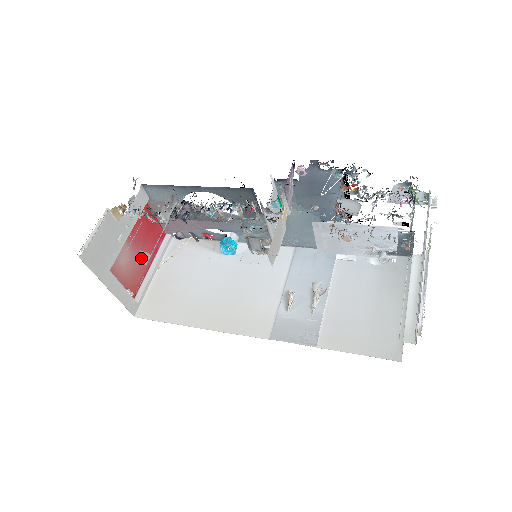
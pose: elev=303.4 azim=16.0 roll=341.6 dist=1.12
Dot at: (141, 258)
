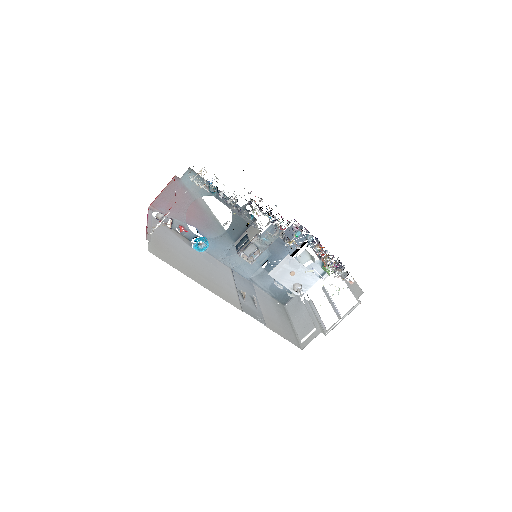
Dot at: occluded
